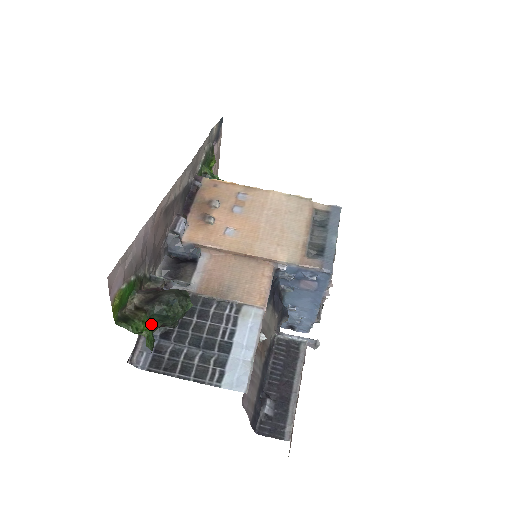
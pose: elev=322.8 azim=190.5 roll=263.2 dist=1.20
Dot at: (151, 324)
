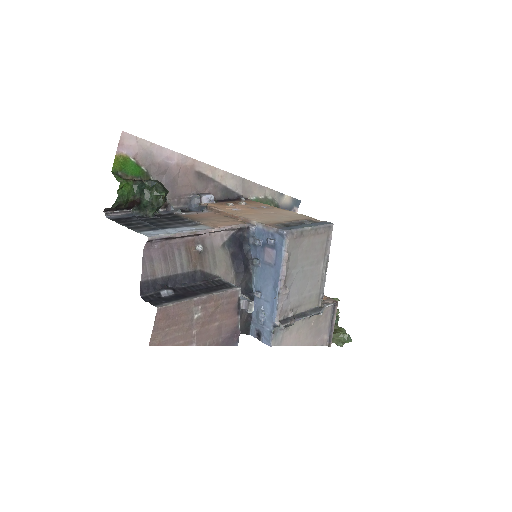
Dot at: (132, 191)
